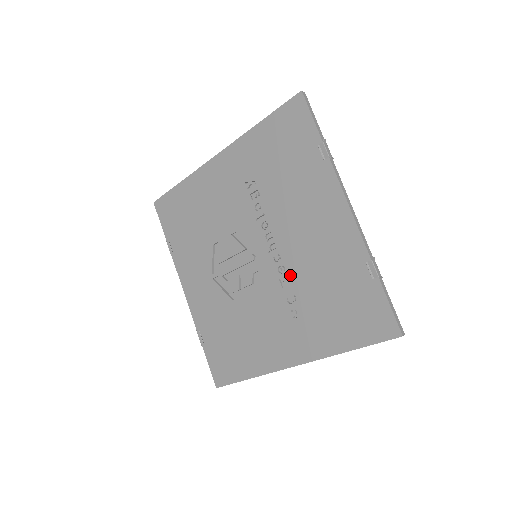
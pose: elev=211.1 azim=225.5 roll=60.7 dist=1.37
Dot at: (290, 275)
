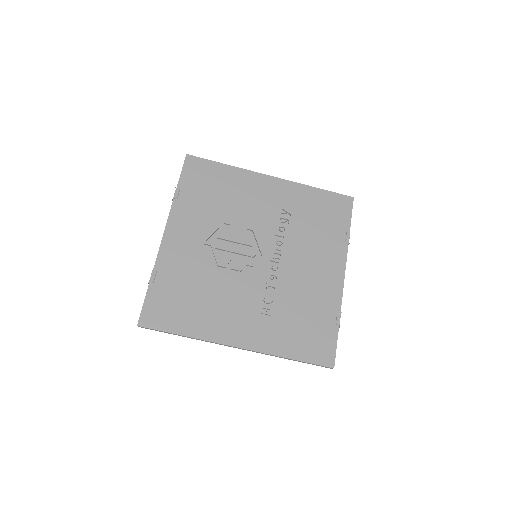
Dot at: (278, 286)
